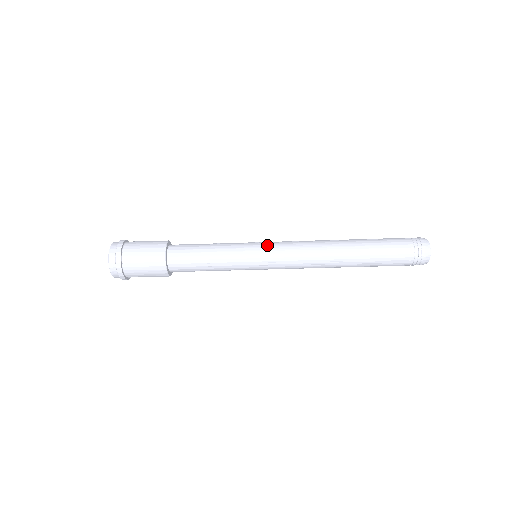
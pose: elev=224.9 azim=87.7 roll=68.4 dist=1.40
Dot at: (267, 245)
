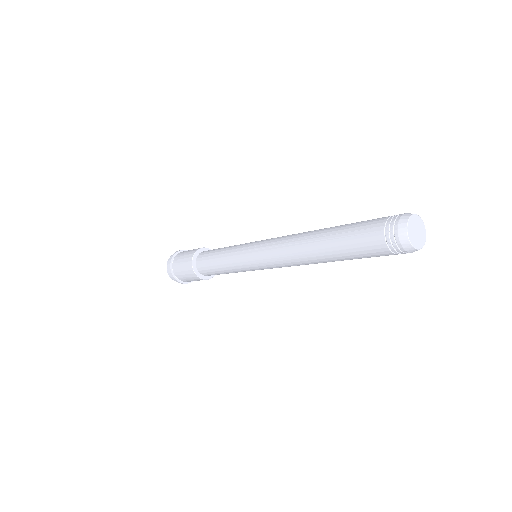
Dot at: (253, 257)
